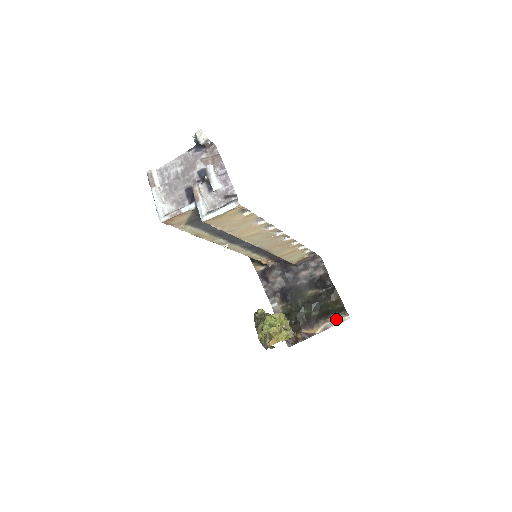
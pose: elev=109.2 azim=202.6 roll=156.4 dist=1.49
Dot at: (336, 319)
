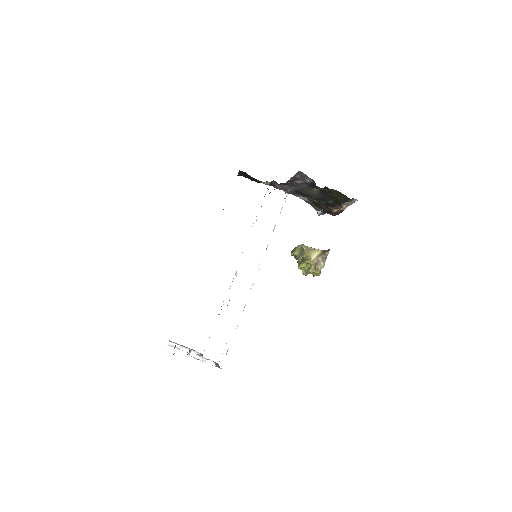
Dot at: (349, 202)
